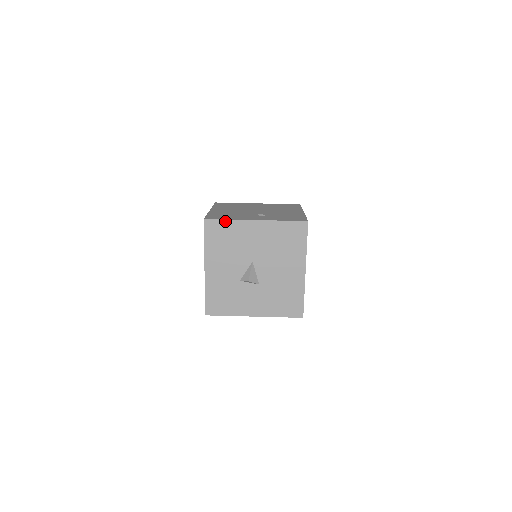
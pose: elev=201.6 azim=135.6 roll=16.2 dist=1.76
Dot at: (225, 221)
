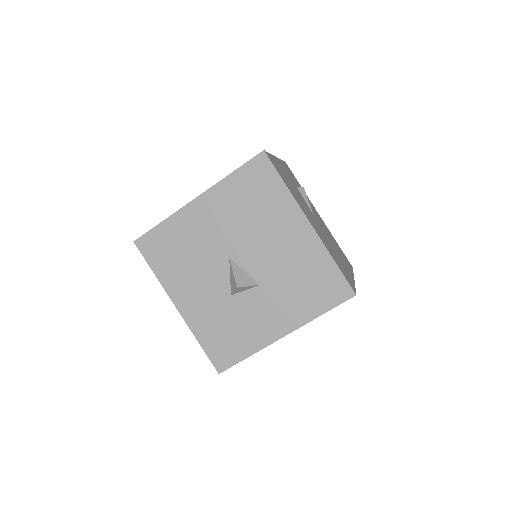
Dot at: (160, 226)
